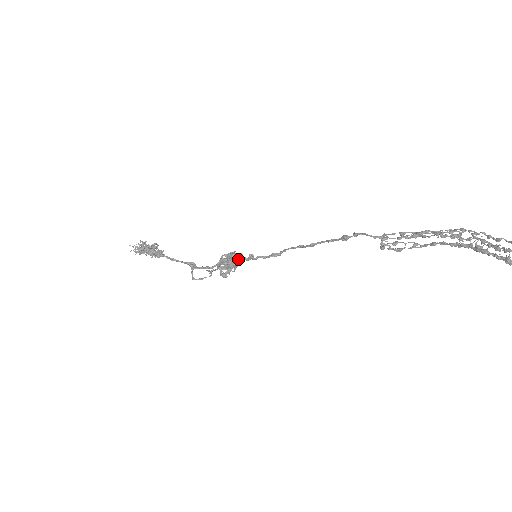
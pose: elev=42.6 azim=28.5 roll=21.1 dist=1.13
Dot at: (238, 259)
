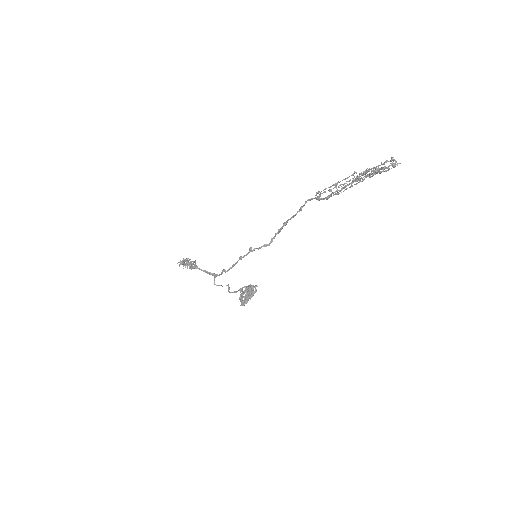
Dot at: (243, 256)
